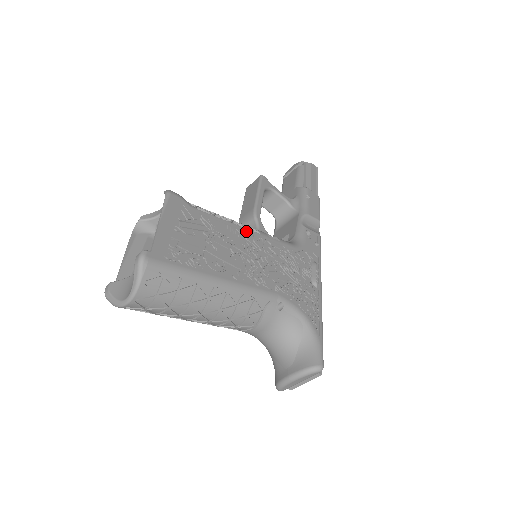
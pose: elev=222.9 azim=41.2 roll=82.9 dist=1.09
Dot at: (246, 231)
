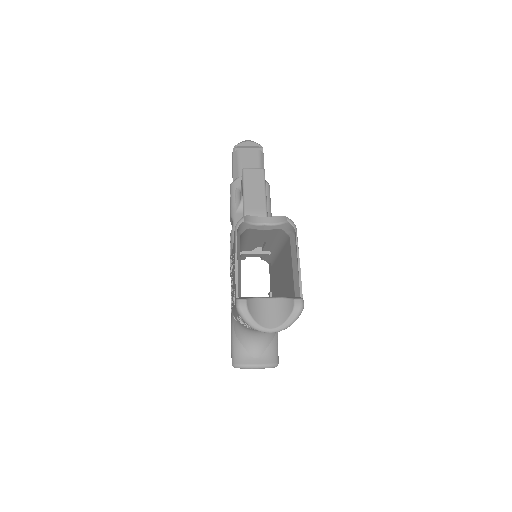
Dot at: occluded
